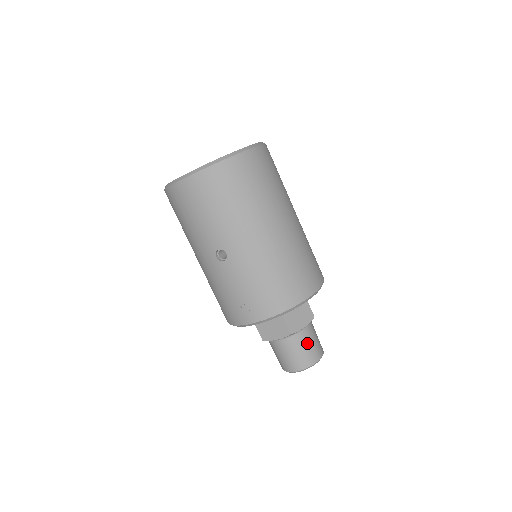
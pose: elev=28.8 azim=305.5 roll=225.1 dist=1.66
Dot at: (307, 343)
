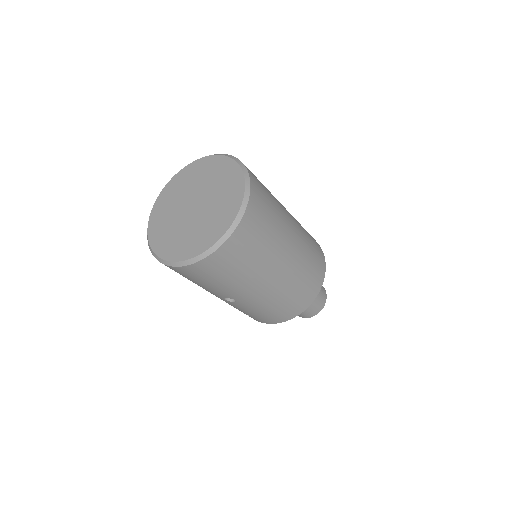
Dot at: (313, 304)
